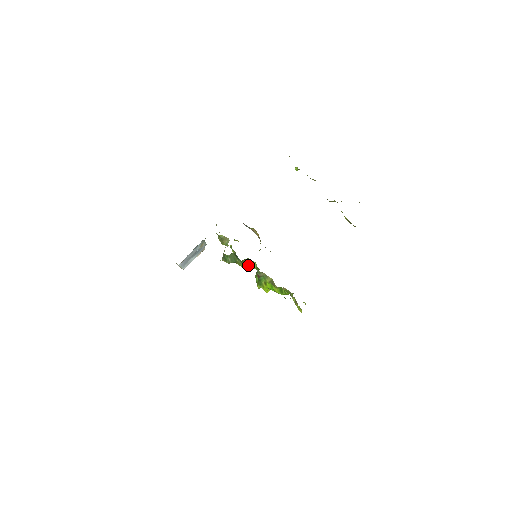
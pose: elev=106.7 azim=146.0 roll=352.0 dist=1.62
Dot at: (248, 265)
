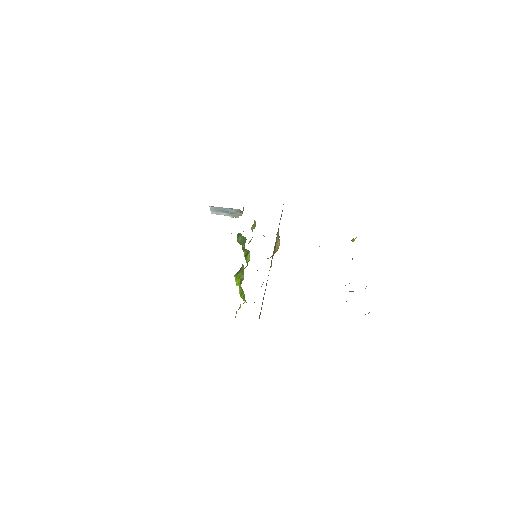
Dot at: (246, 256)
